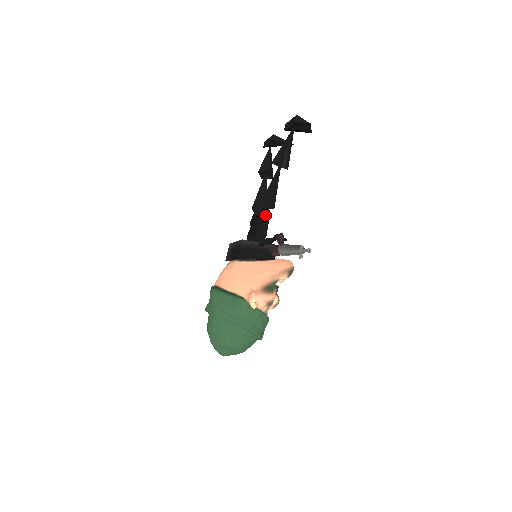
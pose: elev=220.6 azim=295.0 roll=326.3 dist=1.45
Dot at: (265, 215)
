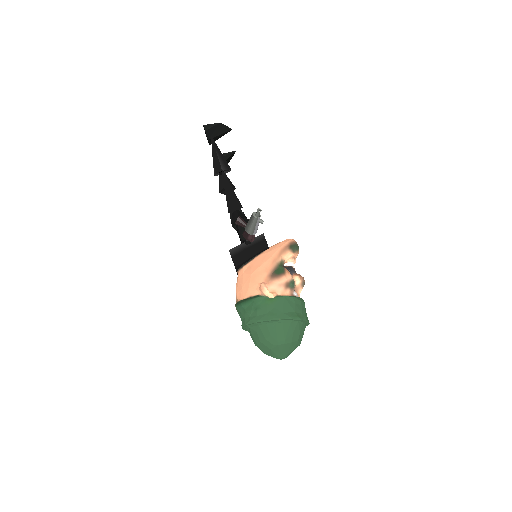
Dot at: (236, 218)
